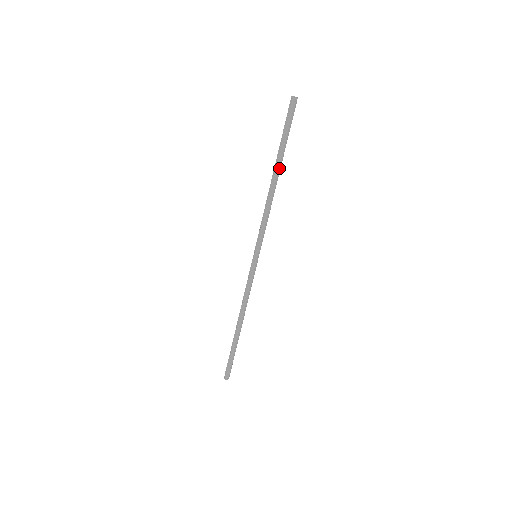
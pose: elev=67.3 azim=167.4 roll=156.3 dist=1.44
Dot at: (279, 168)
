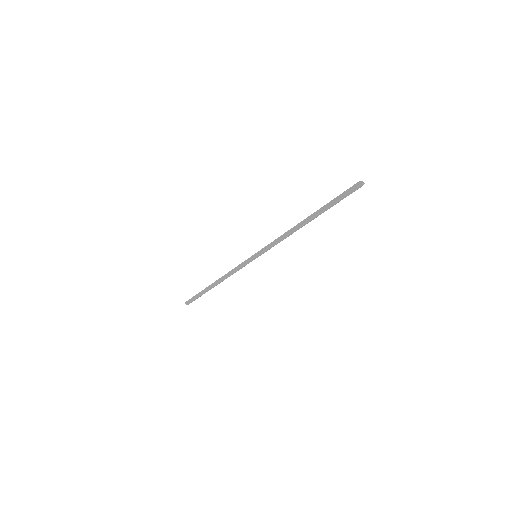
Dot at: (314, 218)
